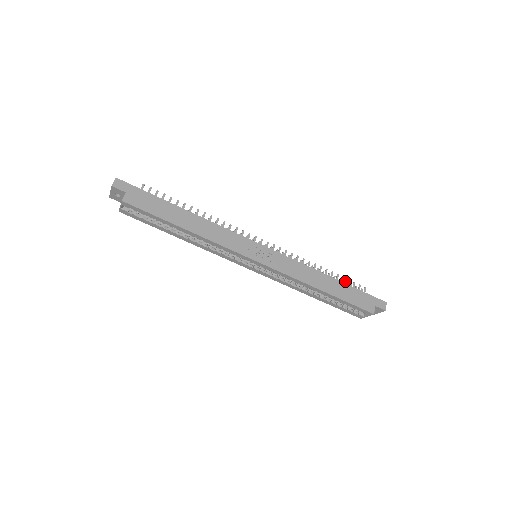
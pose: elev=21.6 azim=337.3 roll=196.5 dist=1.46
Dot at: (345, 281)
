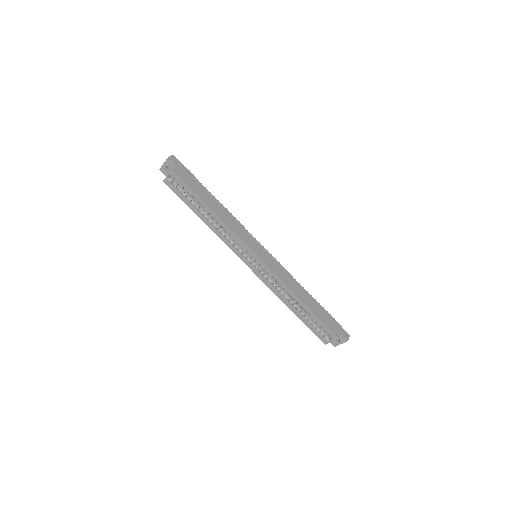
Dot at: occluded
